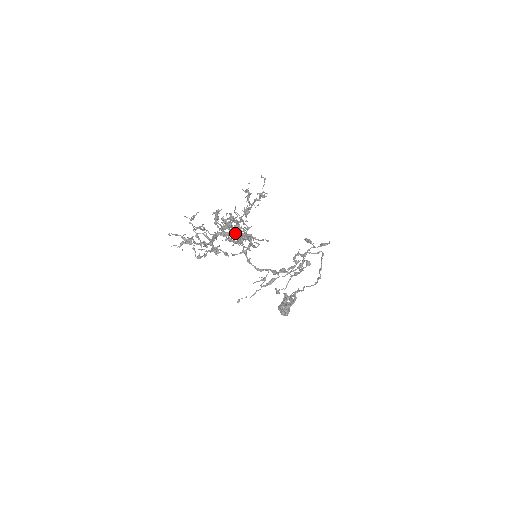
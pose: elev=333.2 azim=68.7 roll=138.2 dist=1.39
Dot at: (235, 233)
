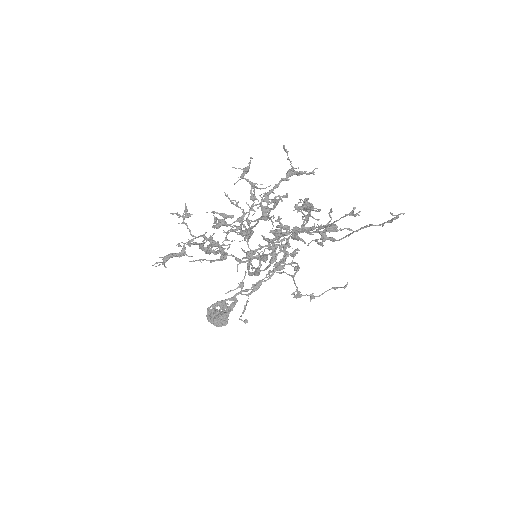
Dot at: occluded
